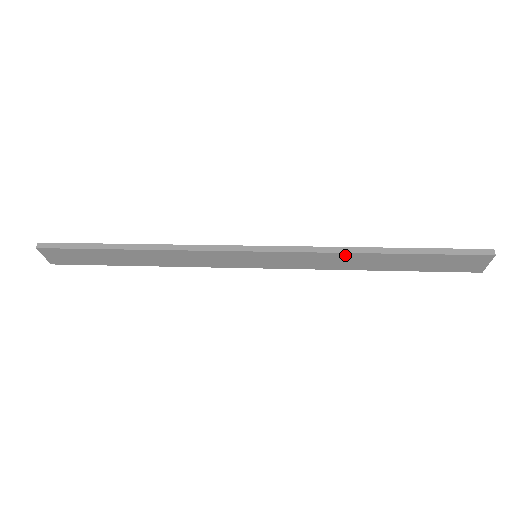
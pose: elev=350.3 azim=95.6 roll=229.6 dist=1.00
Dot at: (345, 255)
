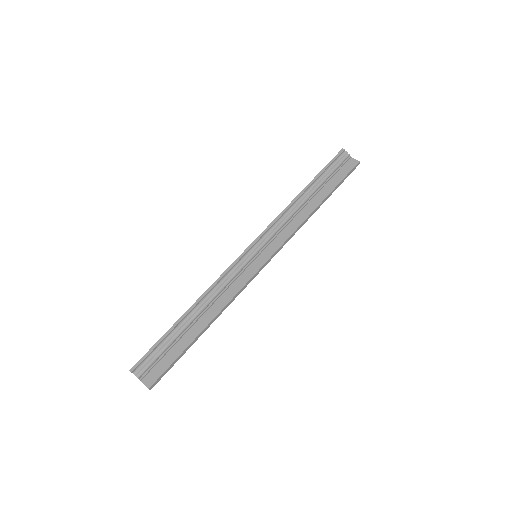
Dot at: (303, 222)
